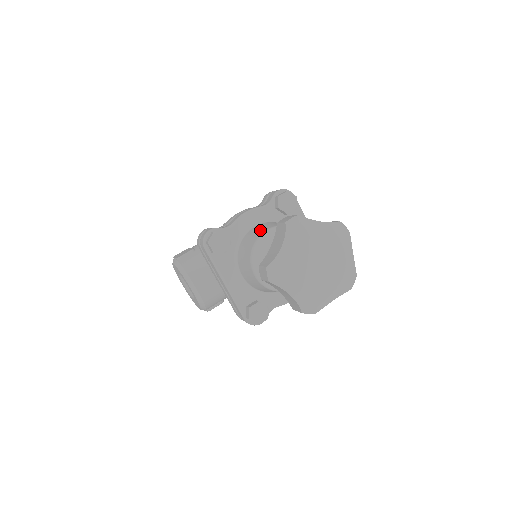
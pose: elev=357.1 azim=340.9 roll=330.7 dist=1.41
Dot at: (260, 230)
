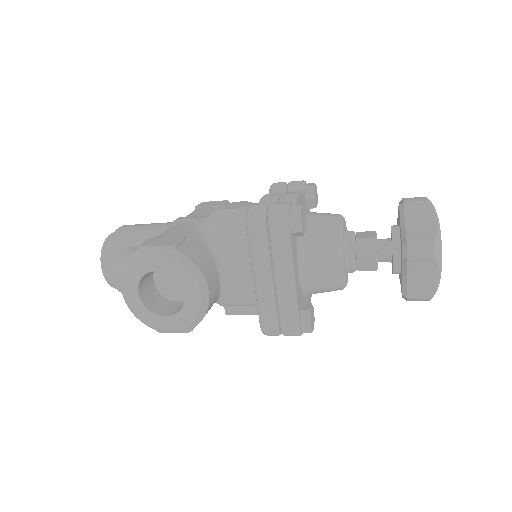
Dot at: (327, 215)
